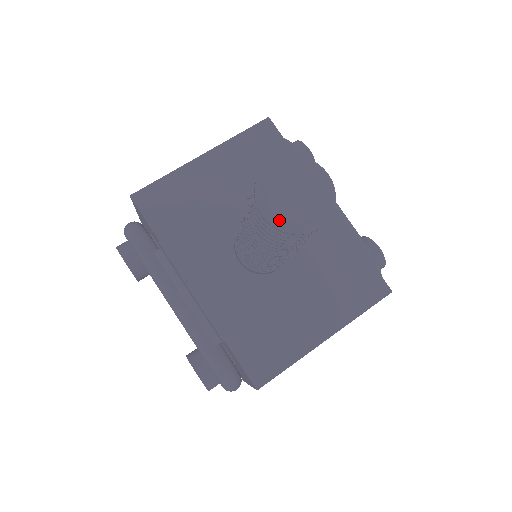
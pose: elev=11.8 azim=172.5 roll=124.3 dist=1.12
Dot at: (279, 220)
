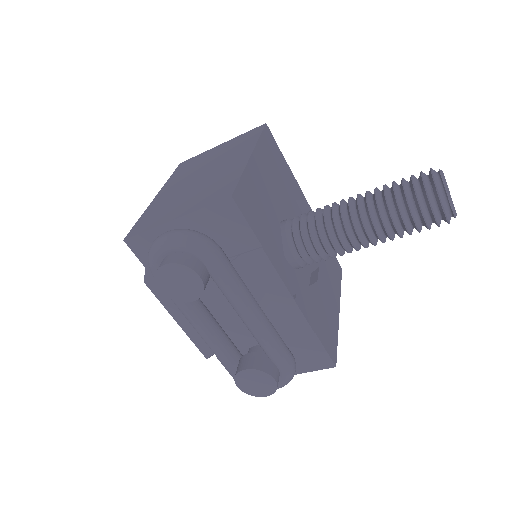
Dot at: (454, 214)
